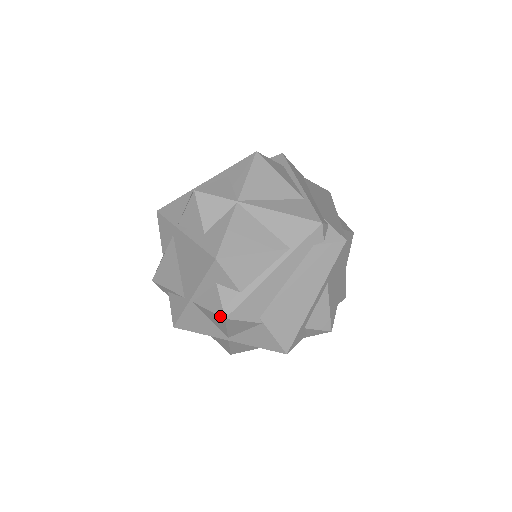
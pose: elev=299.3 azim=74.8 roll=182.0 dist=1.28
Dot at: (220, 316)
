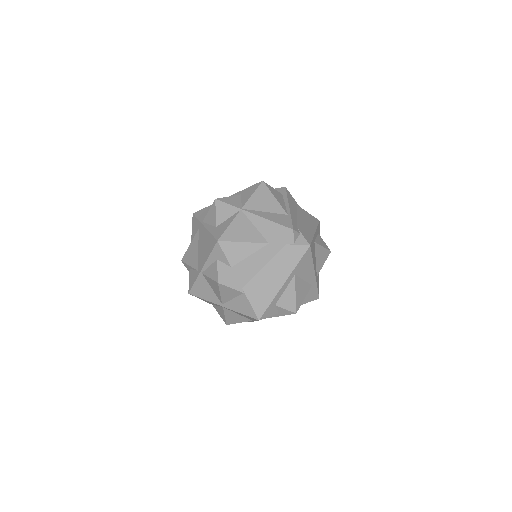
Dot at: (215, 281)
